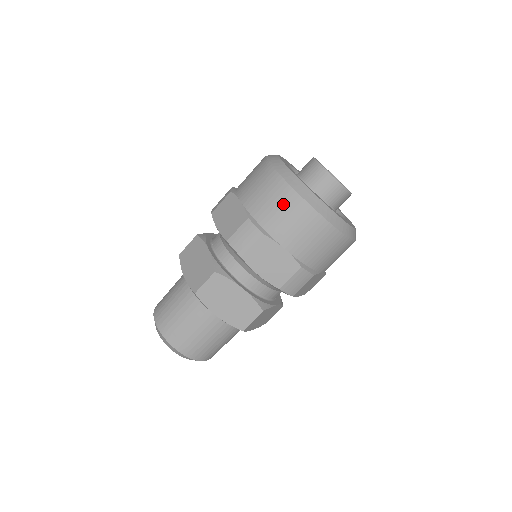
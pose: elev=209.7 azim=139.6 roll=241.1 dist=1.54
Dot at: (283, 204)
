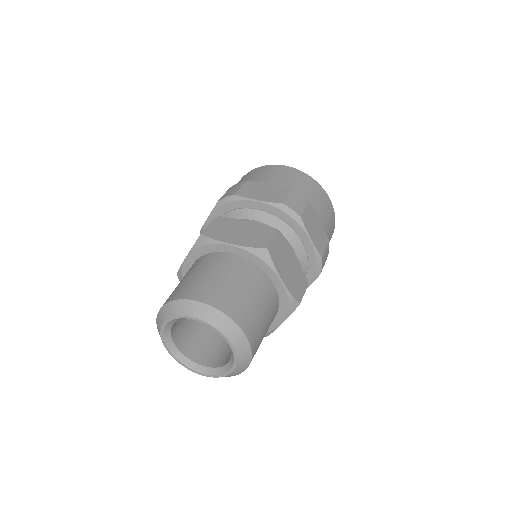
Dot at: (254, 173)
